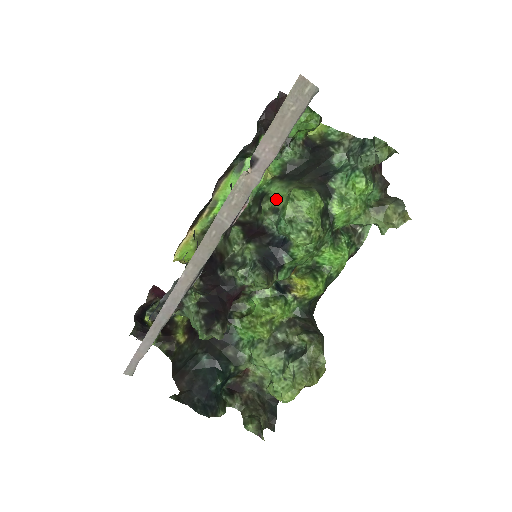
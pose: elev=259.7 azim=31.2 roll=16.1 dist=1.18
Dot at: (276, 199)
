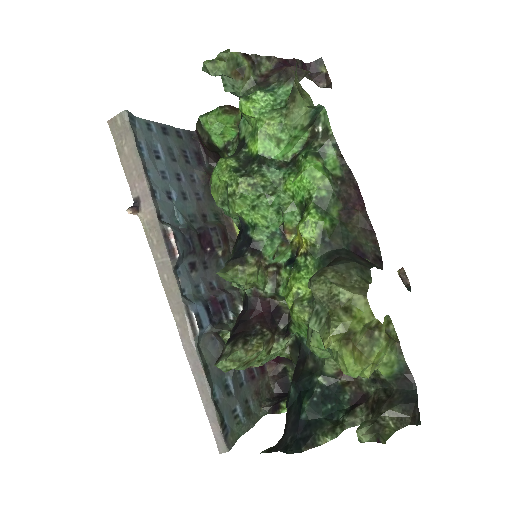
Dot at: occluded
